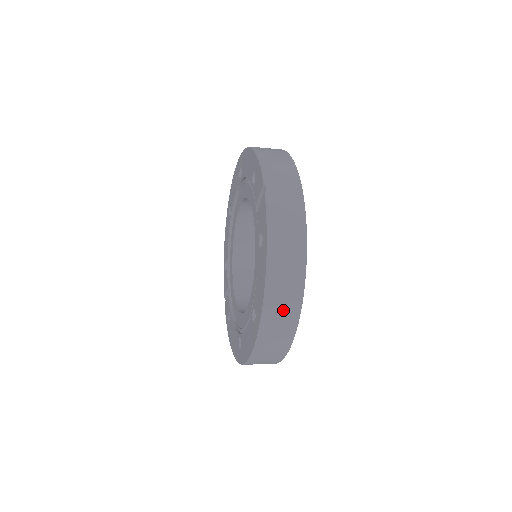
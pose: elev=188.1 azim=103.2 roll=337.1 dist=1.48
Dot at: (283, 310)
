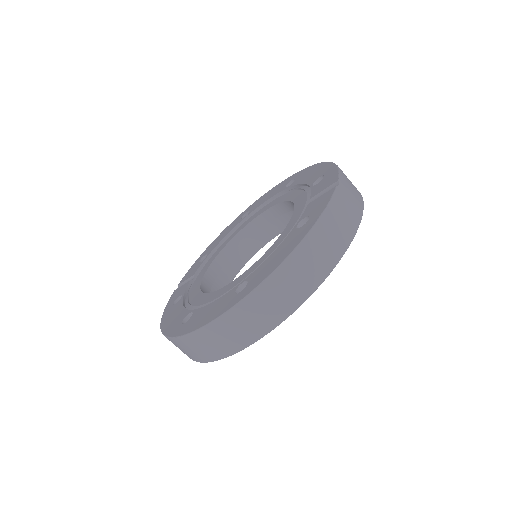
Dot at: (283, 295)
